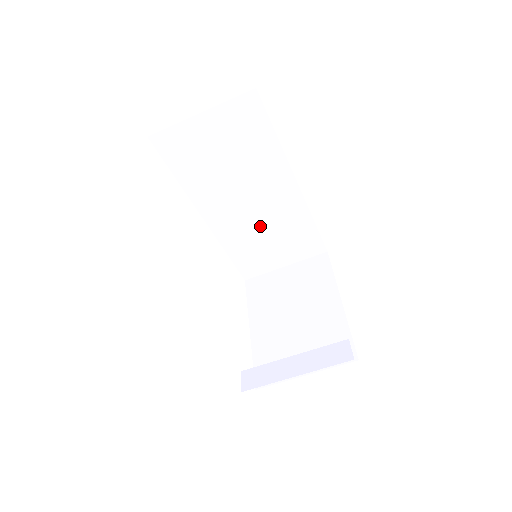
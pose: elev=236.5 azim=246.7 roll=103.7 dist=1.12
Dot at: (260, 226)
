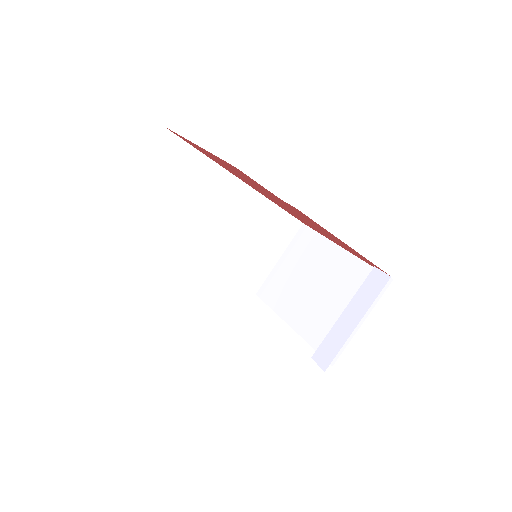
Dot at: (238, 239)
